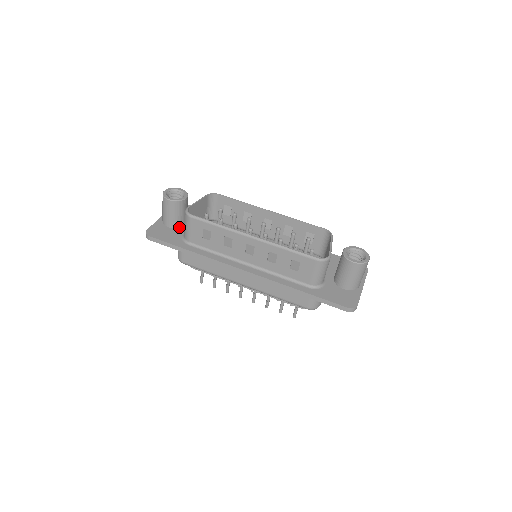
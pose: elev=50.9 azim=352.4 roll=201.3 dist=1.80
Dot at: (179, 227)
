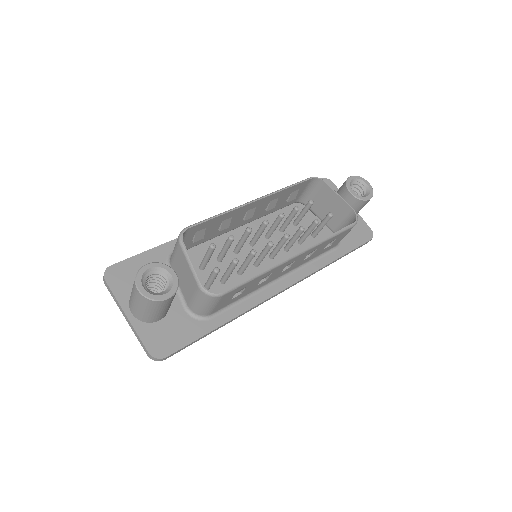
Dot at: occluded
